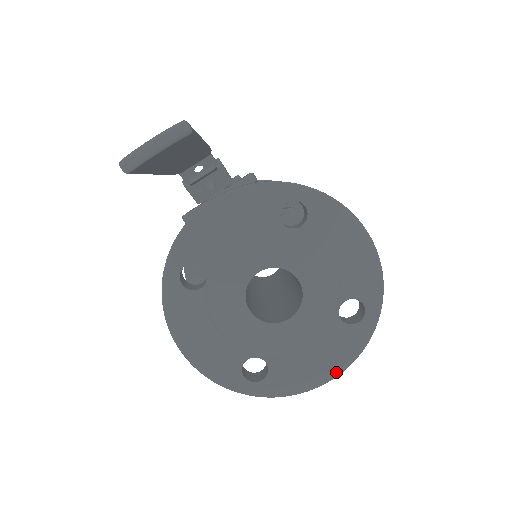
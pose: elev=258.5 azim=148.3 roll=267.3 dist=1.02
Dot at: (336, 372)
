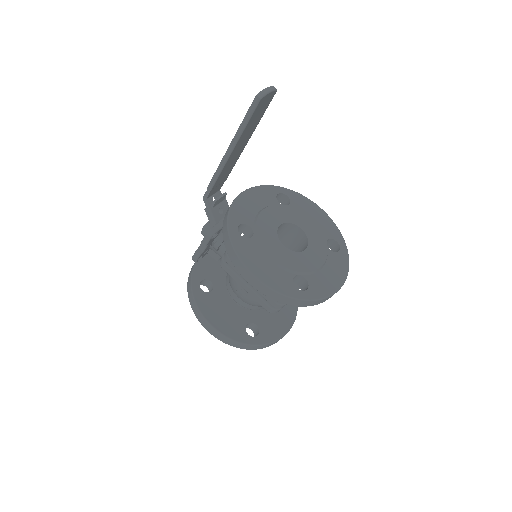
Dot at: (343, 280)
